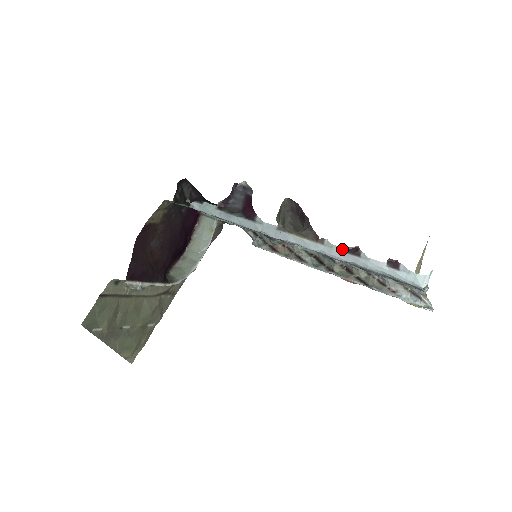
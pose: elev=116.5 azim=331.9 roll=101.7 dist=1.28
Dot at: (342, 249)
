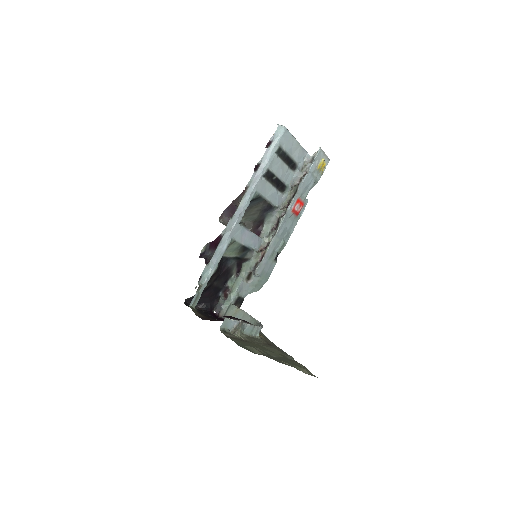
Dot at: (253, 175)
